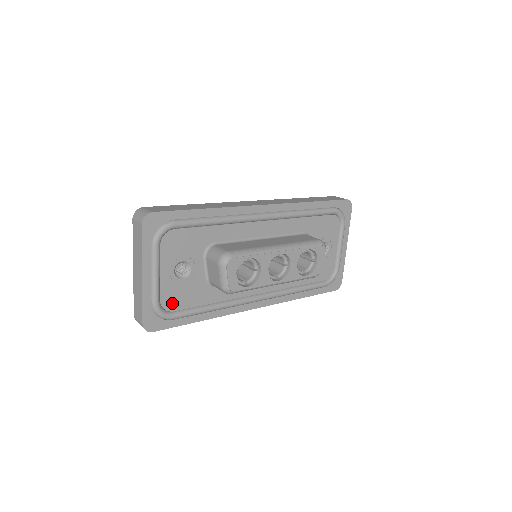
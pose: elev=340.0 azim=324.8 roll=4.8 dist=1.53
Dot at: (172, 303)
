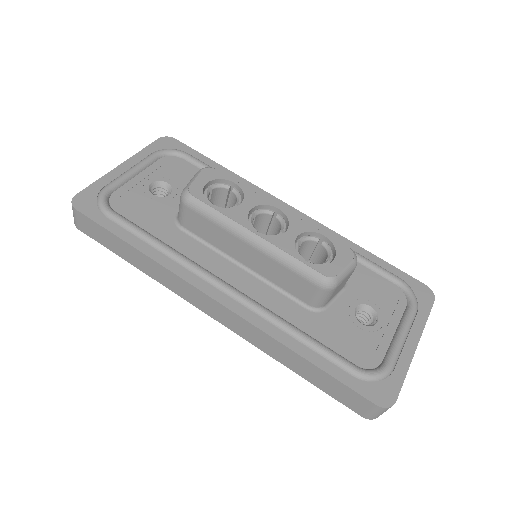
Dot at: (122, 204)
